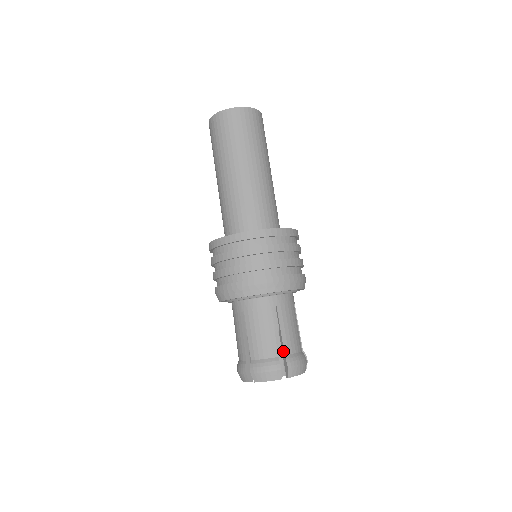
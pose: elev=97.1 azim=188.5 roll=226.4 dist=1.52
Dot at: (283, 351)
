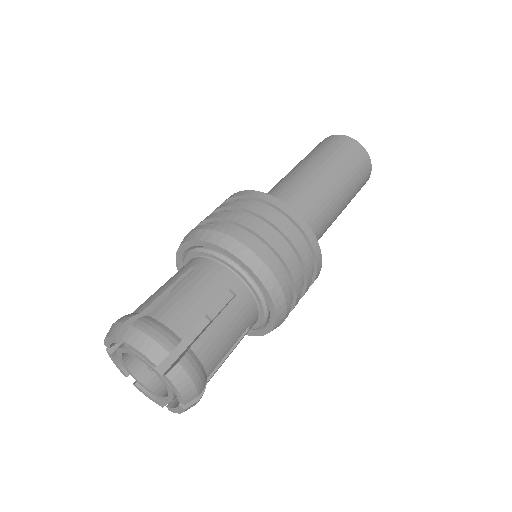
Dot at: (193, 342)
